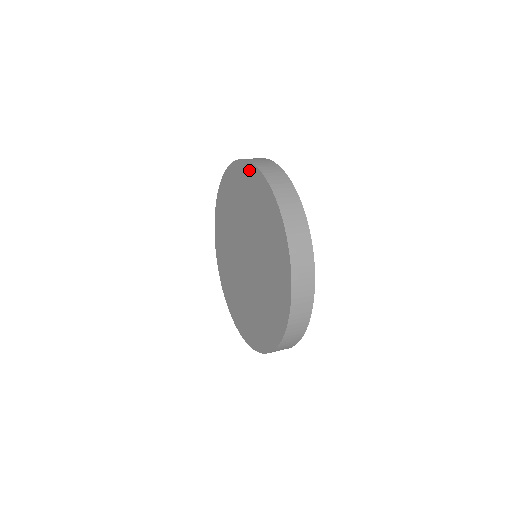
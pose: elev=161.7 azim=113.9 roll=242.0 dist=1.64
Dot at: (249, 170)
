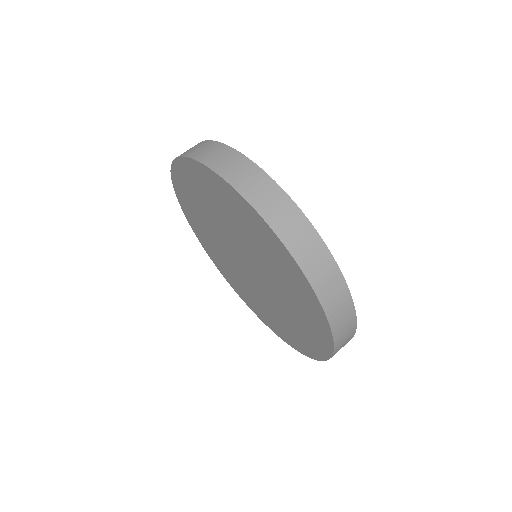
Dot at: (181, 168)
